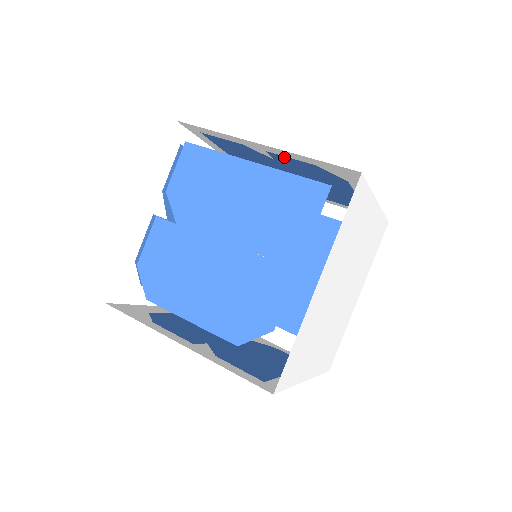
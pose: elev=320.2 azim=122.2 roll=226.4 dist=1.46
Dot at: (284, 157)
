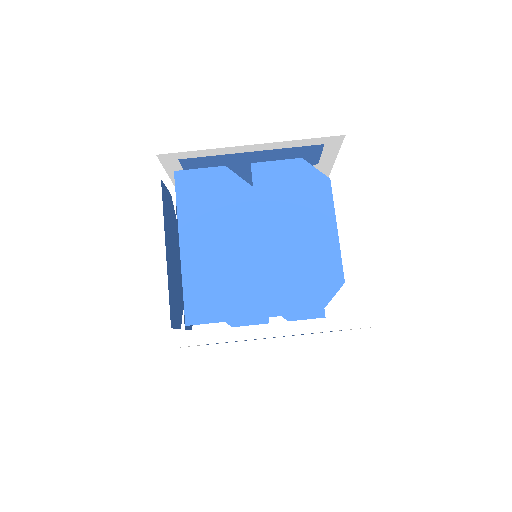
Dot at: (286, 311)
